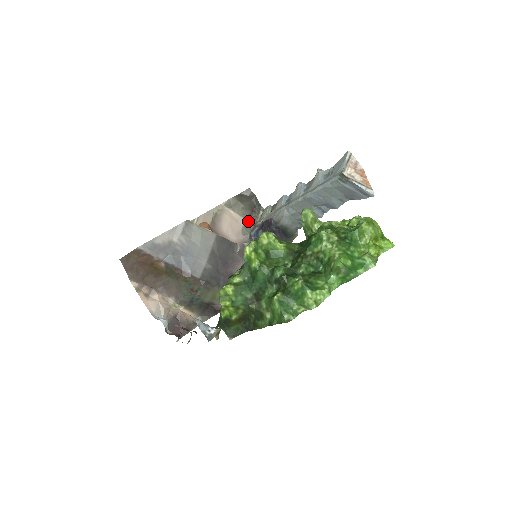
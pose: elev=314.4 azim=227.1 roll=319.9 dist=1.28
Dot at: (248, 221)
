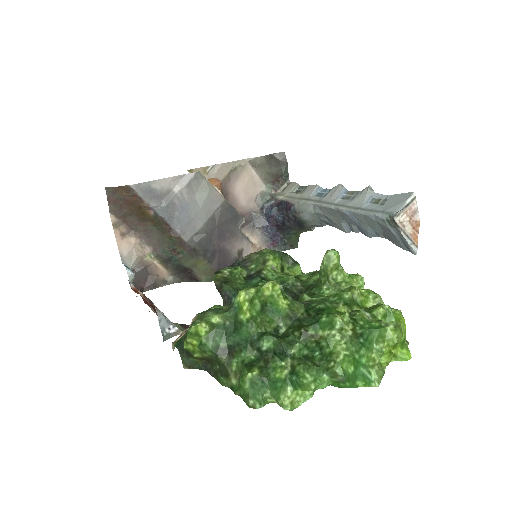
Dot at: (267, 189)
